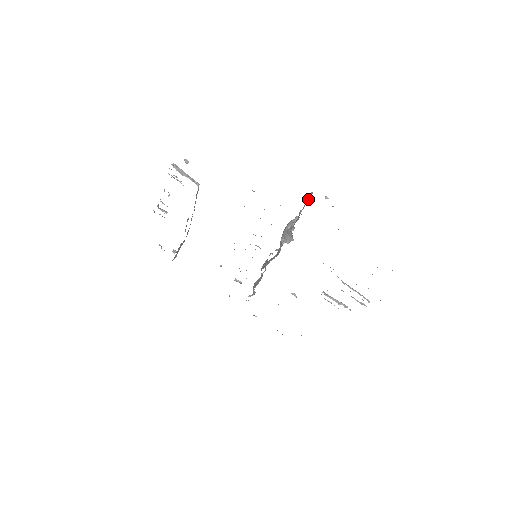
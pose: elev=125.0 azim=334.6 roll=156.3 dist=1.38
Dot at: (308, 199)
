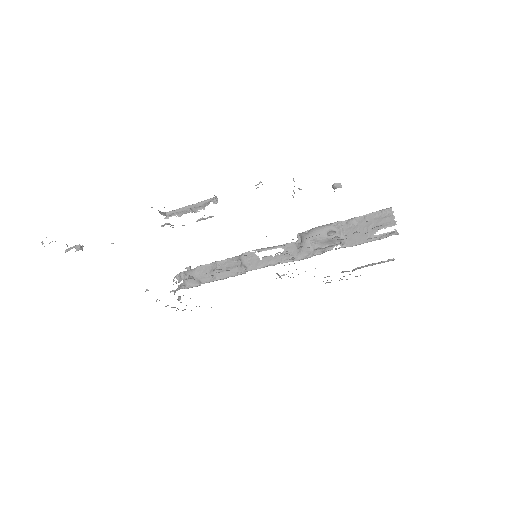
Dot at: (387, 217)
